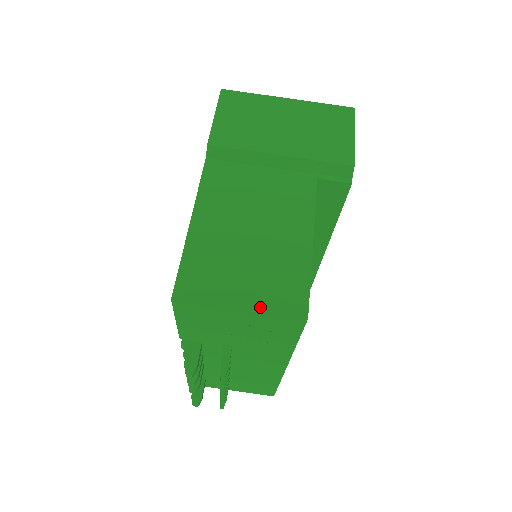
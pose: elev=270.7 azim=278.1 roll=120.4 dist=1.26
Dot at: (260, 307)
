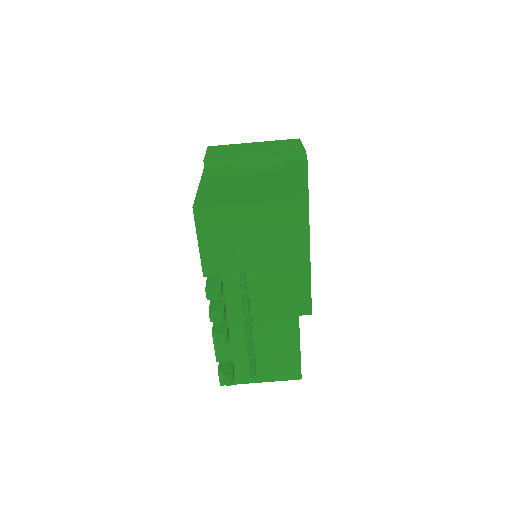
Dot at: (258, 200)
